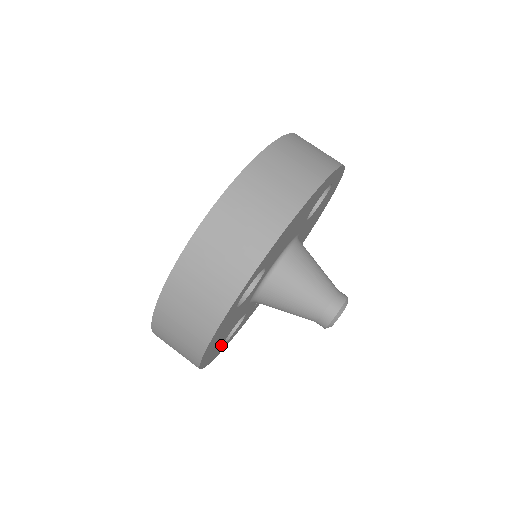
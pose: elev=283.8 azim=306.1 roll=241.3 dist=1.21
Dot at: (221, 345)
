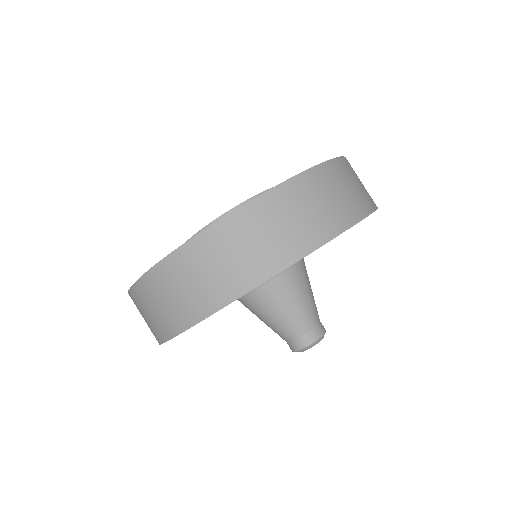
Dot at: occluded
